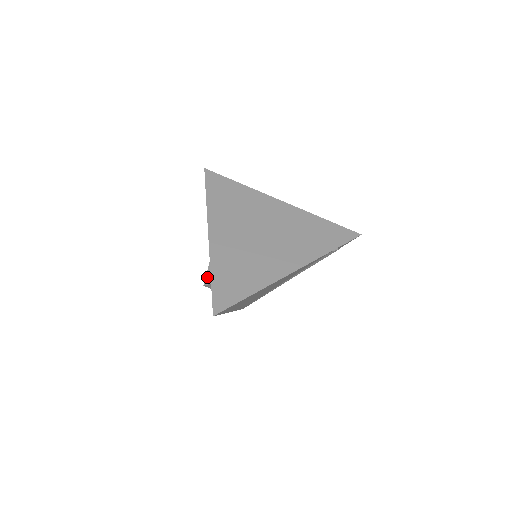
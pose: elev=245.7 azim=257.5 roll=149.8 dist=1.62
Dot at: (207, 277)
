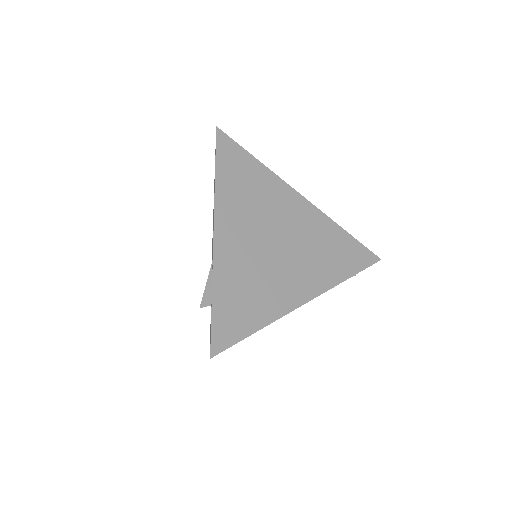
Dot at: (205, 295)
